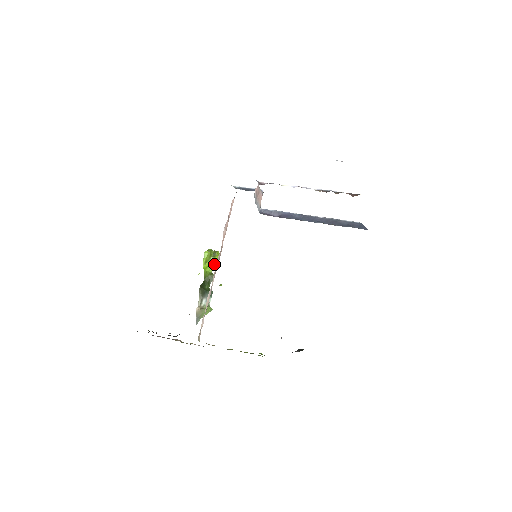
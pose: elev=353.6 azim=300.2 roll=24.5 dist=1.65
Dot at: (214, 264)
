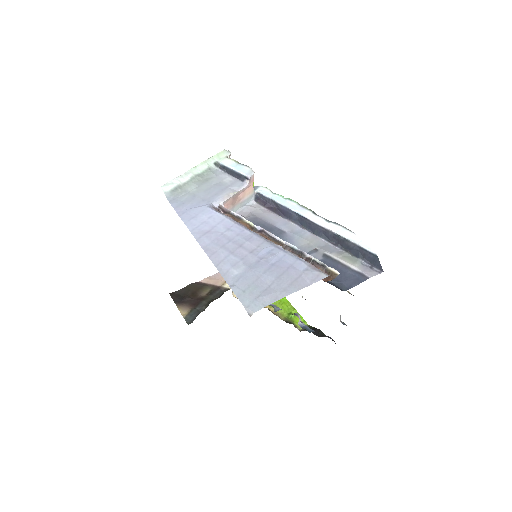
Dot at: occluded
